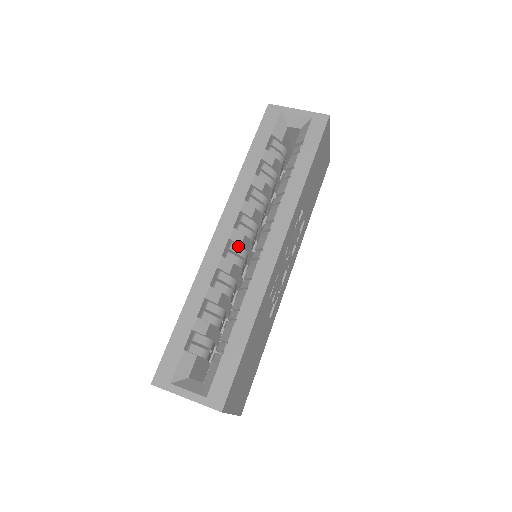
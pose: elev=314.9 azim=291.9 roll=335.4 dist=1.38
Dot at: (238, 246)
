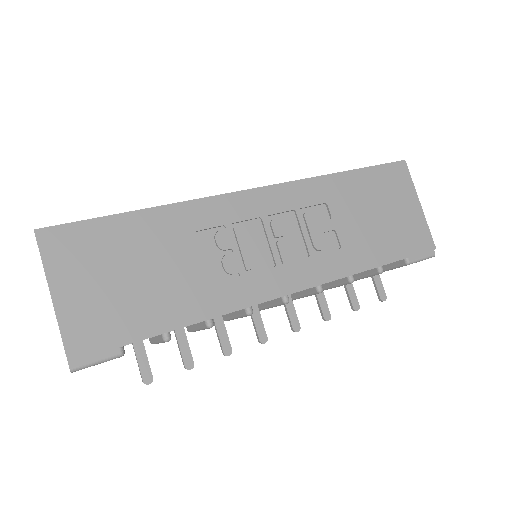
Dot at: occluded
